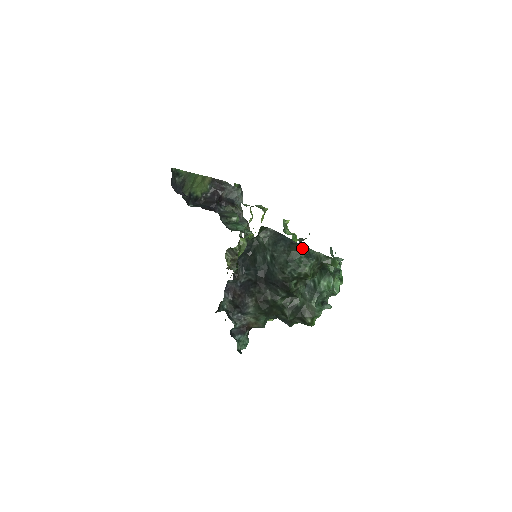
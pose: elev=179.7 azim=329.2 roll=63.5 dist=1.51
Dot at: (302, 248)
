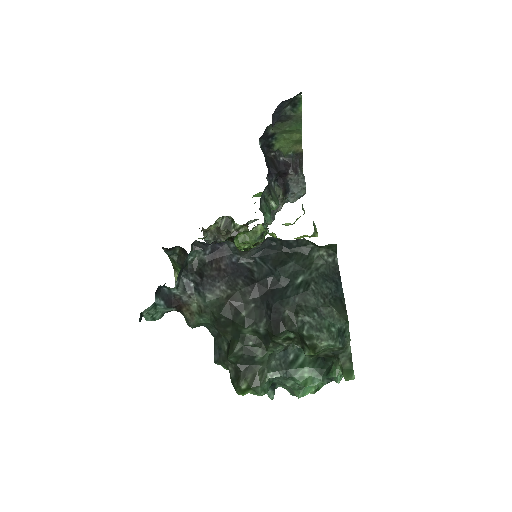
Dot at: (345, 318)
